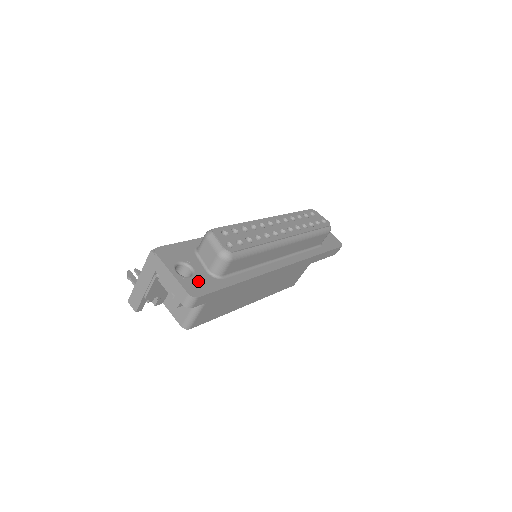
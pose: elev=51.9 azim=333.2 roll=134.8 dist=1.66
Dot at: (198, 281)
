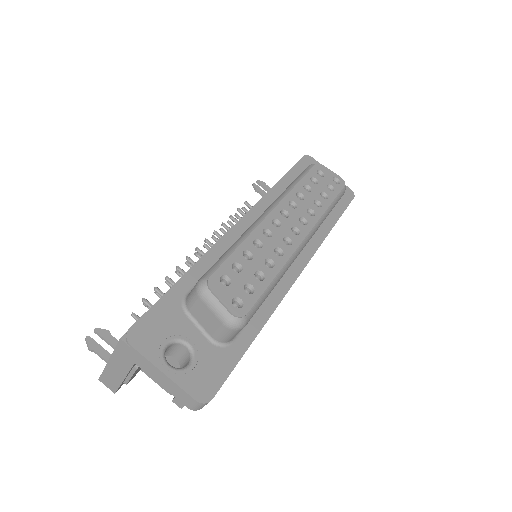
Dot at: (203, 367)
